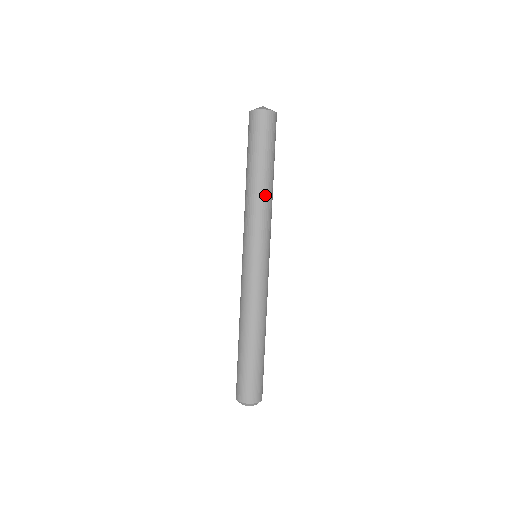
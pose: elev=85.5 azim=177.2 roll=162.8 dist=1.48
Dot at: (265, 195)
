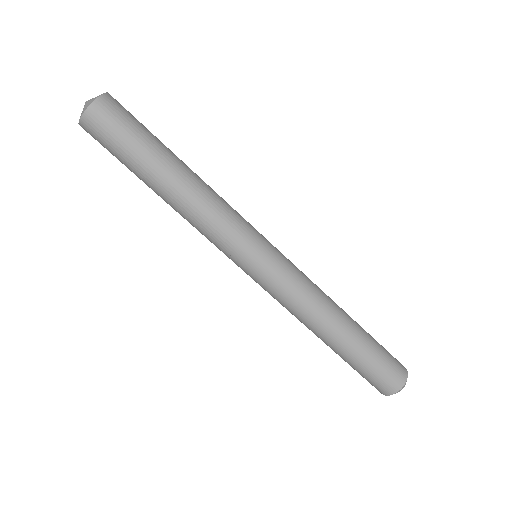
Dot at: (192, 196)
